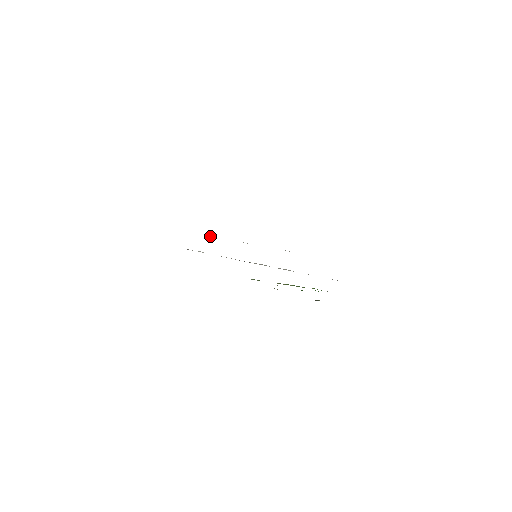
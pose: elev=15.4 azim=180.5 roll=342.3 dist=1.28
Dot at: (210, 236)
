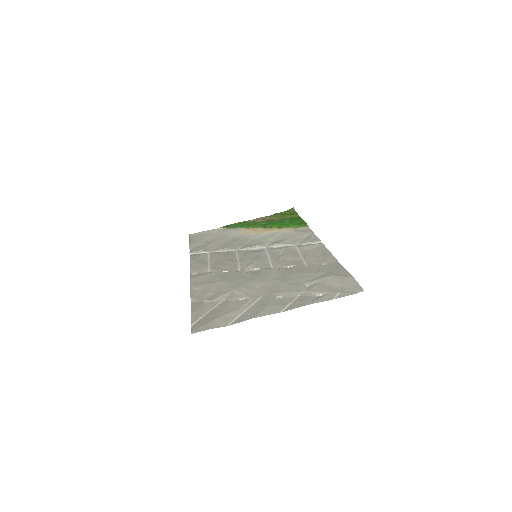
Dot at: (222, 272)
